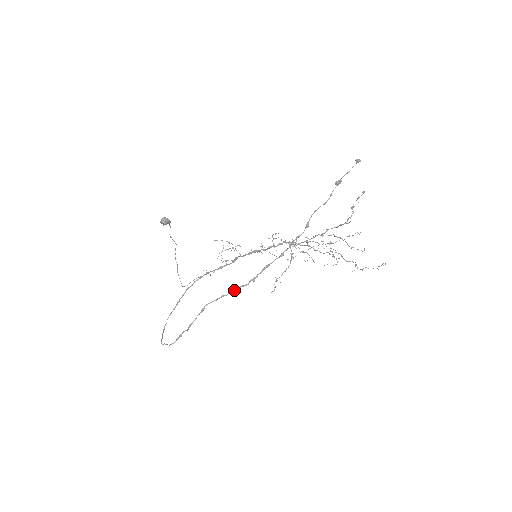
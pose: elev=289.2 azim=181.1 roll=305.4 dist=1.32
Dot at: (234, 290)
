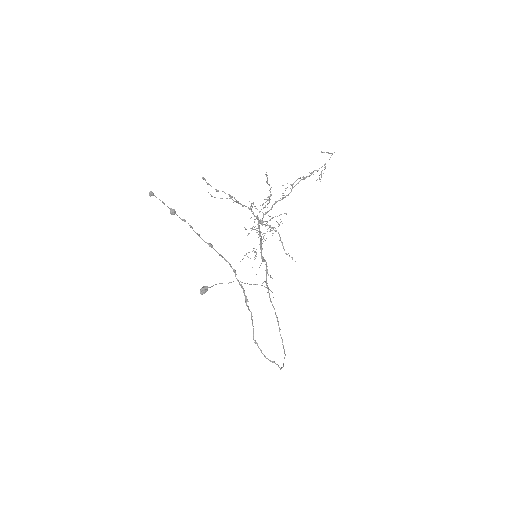
Dot at: occluded
